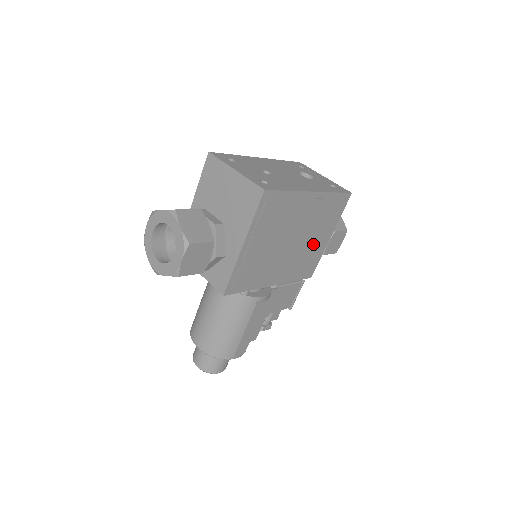
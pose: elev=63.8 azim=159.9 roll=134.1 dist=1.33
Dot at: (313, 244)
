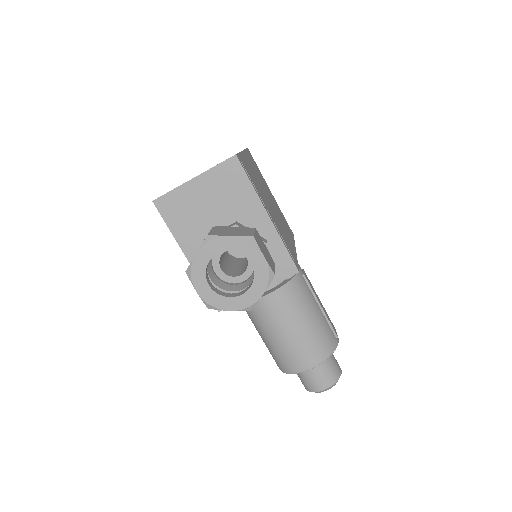
Dot at: occluded
